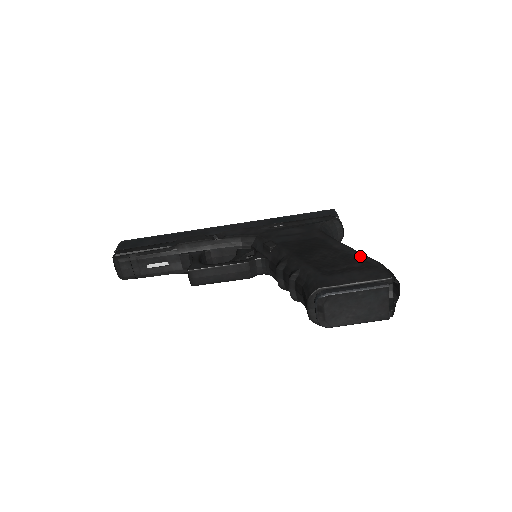
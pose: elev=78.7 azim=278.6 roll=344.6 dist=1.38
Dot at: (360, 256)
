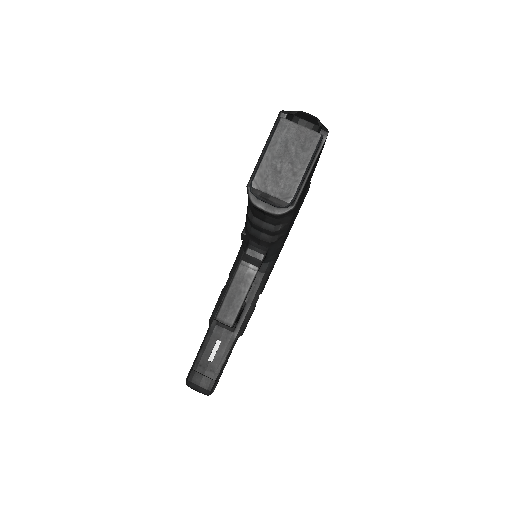
Dot at: occluded
